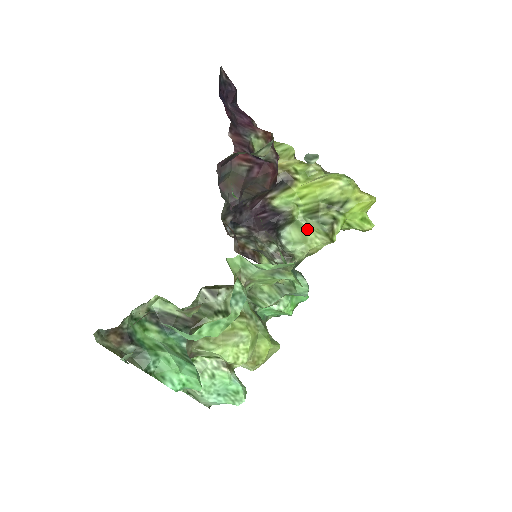
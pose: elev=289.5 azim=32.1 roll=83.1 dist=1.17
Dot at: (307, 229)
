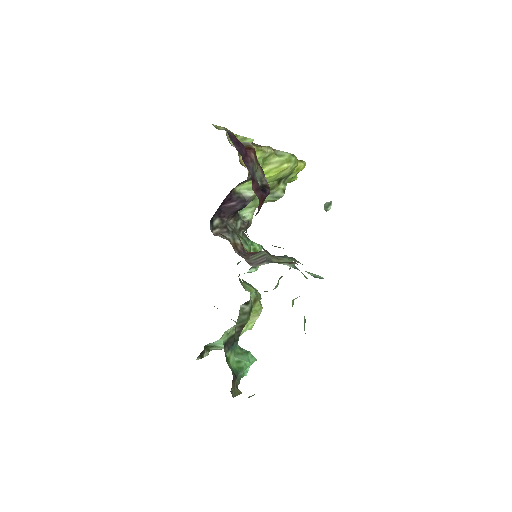
Dot at: occluded
